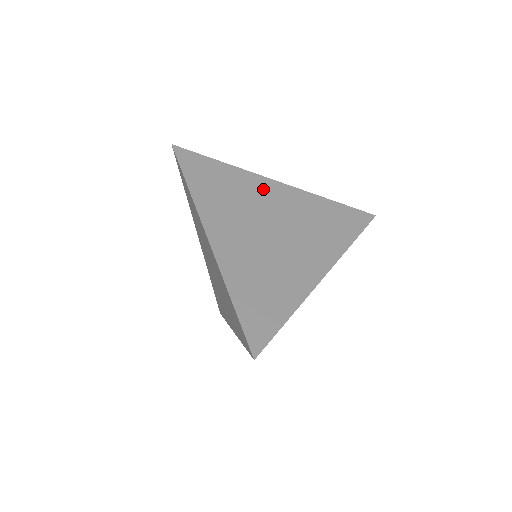
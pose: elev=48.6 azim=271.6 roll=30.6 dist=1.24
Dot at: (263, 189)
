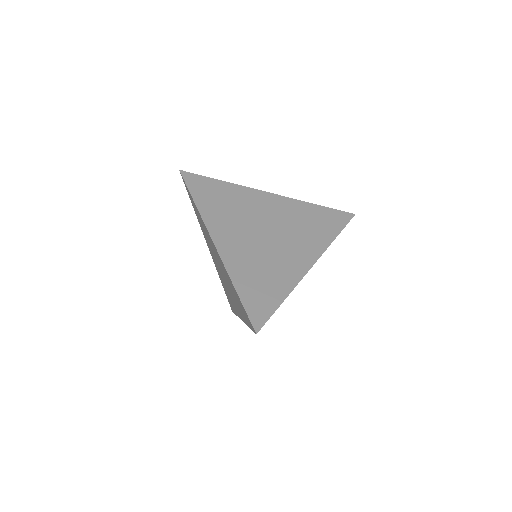
Dot at: (257, 200)
